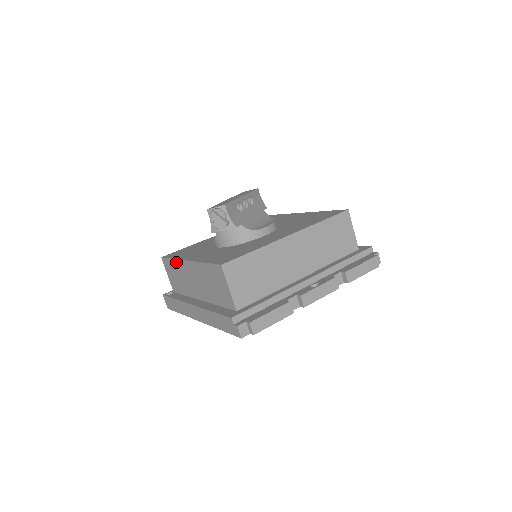
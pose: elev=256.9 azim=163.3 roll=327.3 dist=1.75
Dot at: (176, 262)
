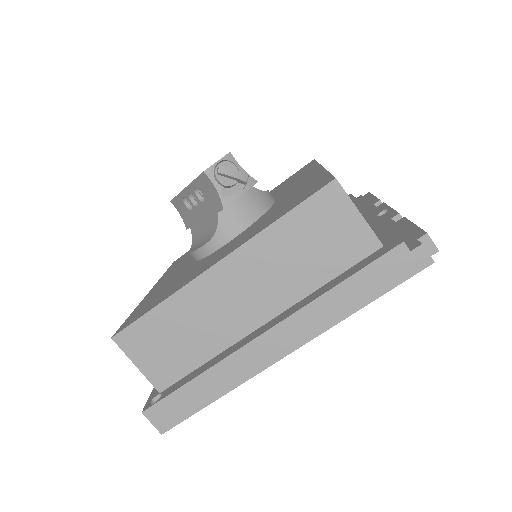
Dot at: (174, 300)
